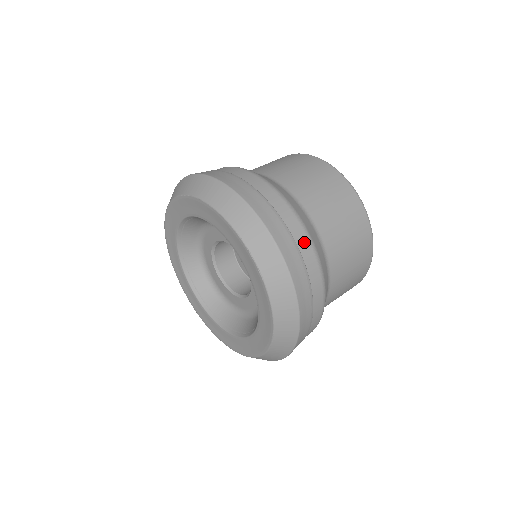
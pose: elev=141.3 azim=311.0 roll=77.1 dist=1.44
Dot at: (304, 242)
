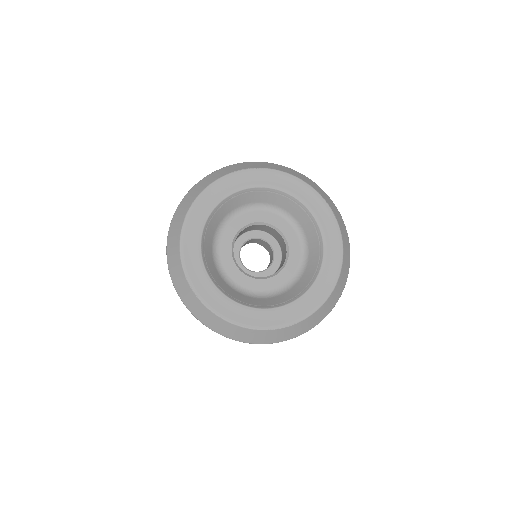
Dot at: occluded
